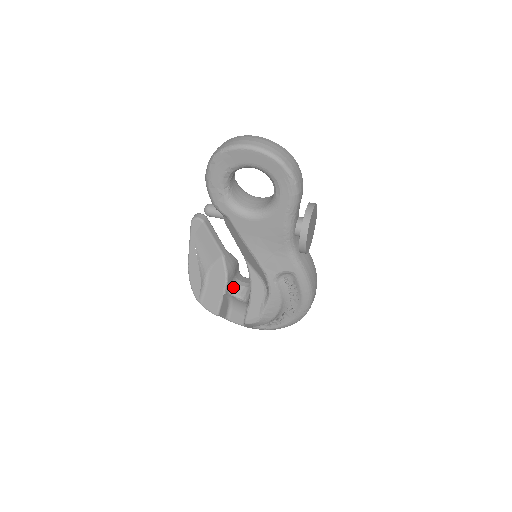
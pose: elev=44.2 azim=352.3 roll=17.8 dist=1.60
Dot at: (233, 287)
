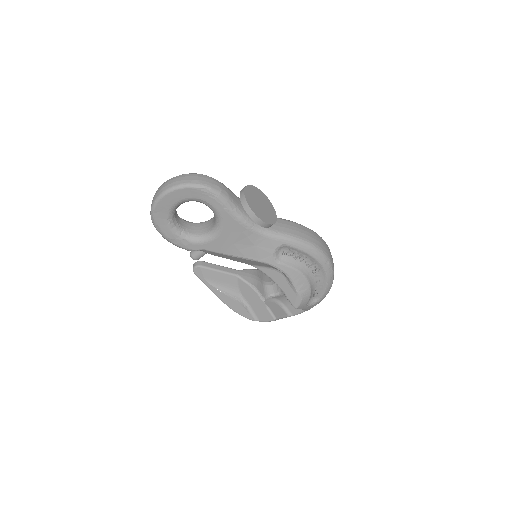
Dot at: (268, 290)
